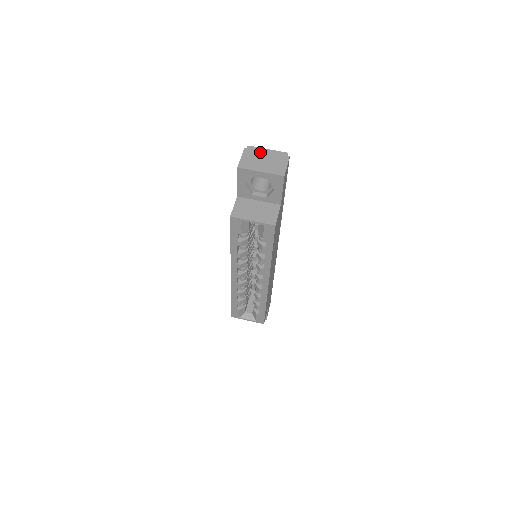
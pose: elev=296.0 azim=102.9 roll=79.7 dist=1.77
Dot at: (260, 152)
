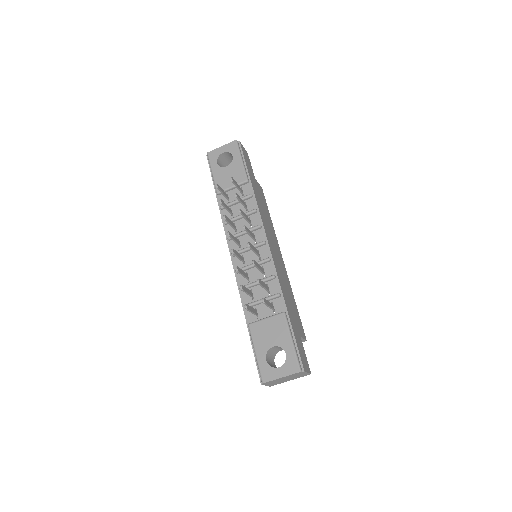
Dot at: occluded
